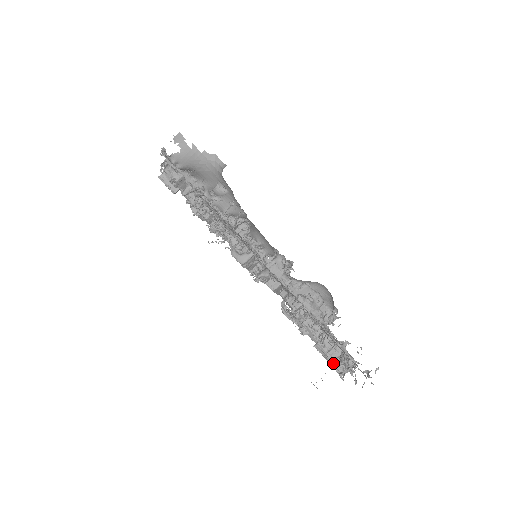
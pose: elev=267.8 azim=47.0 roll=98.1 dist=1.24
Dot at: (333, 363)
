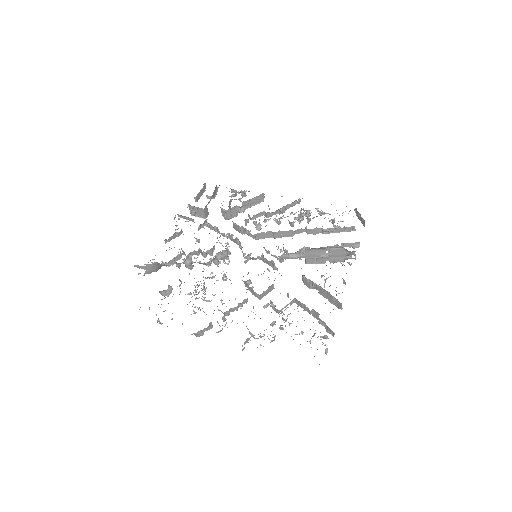
Dot at: (326, 328)
